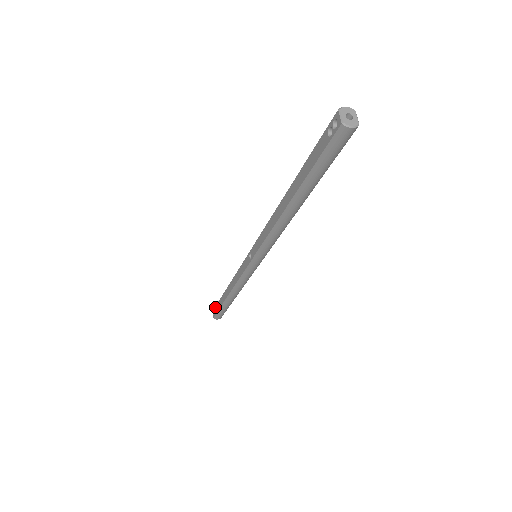
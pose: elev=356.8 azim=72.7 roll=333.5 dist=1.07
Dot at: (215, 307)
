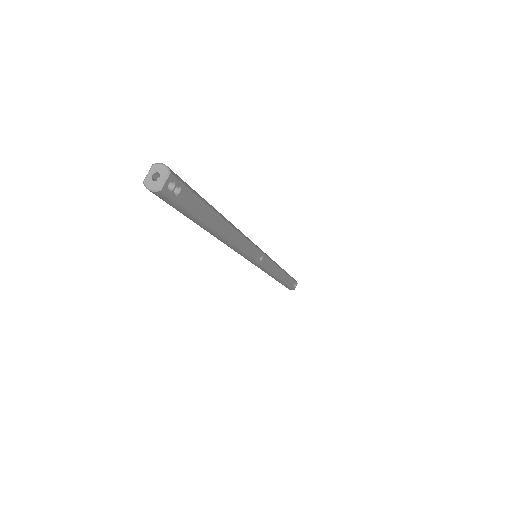
Dot at: occluded
